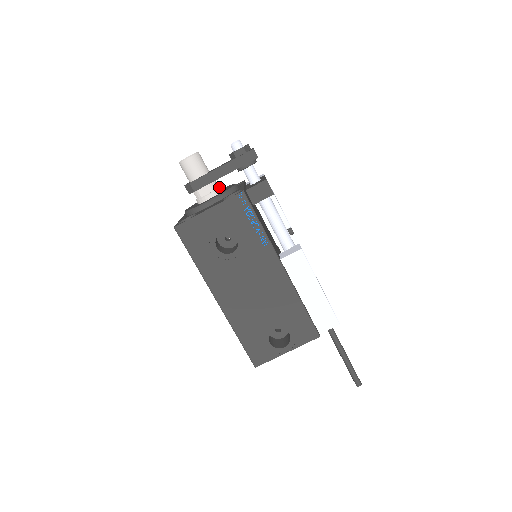
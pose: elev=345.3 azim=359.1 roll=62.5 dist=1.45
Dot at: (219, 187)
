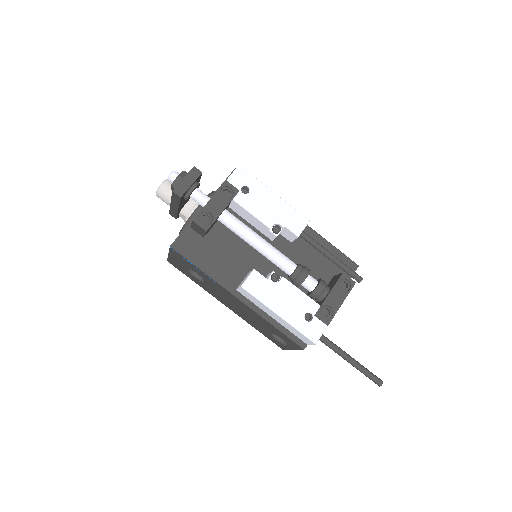
Dot at: (191, 209)
